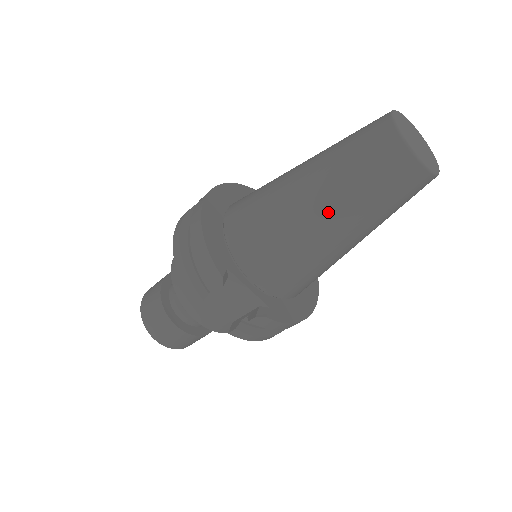
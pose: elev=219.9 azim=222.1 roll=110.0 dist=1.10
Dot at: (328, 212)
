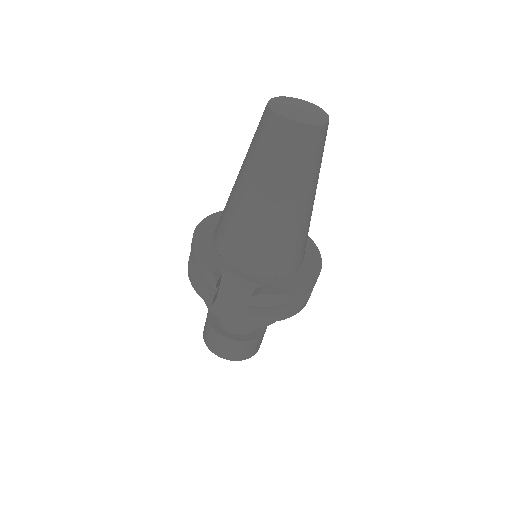
Dot at: (259, 191)
